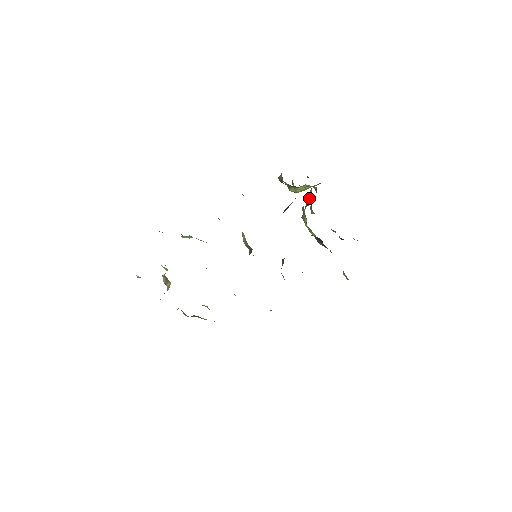
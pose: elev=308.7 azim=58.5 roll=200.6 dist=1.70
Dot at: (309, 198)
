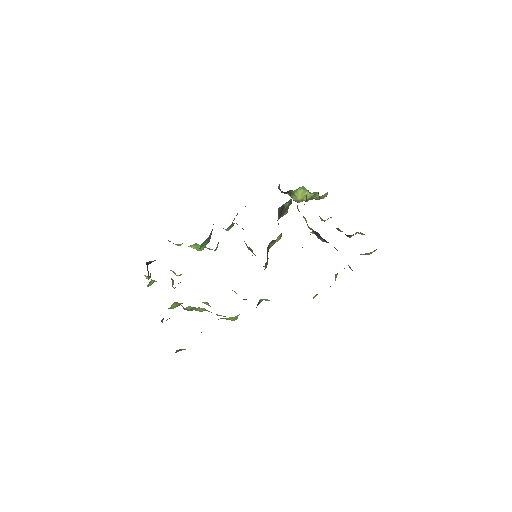
Dot at: occluded
